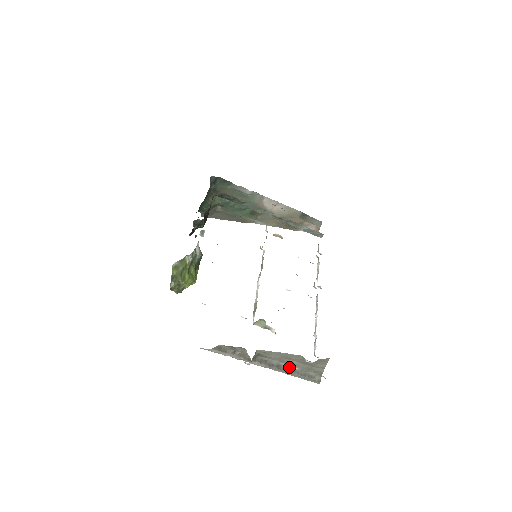
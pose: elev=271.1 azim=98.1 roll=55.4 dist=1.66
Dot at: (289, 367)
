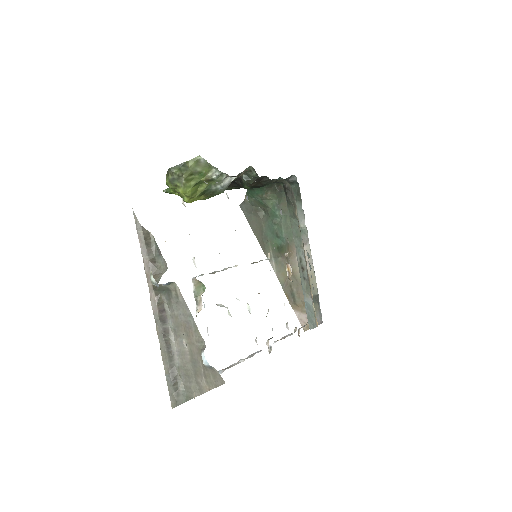
Dot at: (173, 347)
